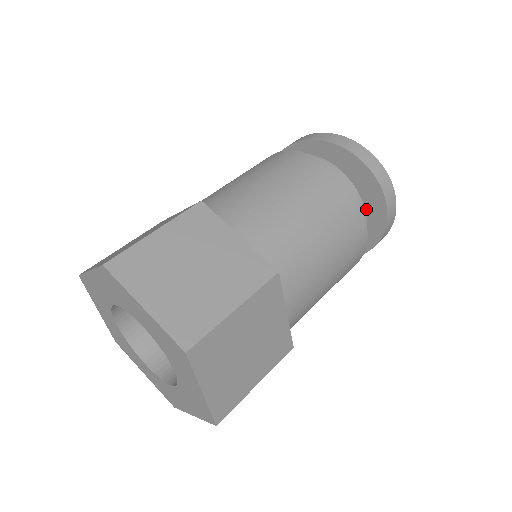
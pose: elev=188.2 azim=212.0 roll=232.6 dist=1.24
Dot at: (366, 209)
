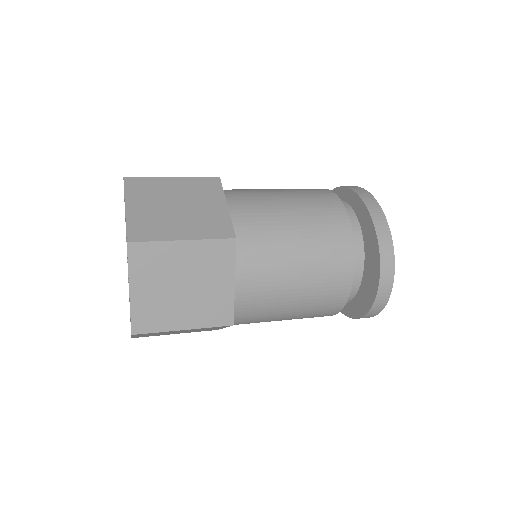
Dot at: (354, 298)
